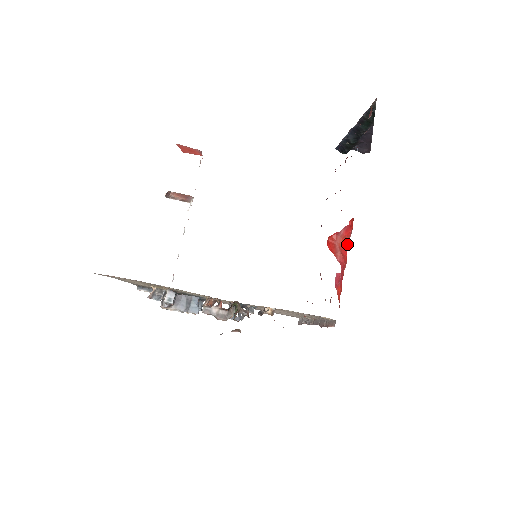
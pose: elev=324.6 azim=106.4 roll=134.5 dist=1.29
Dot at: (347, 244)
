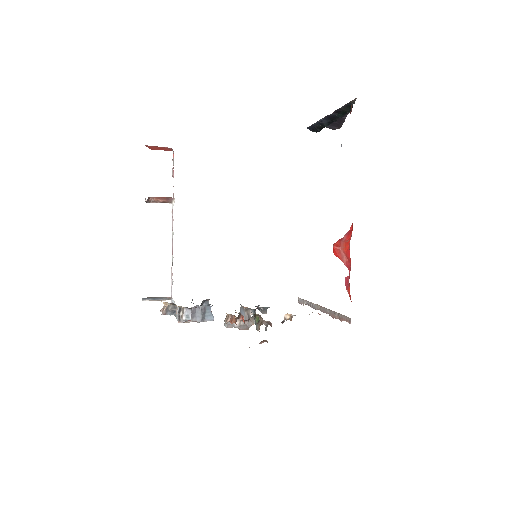
Dot at: (349, 246)
